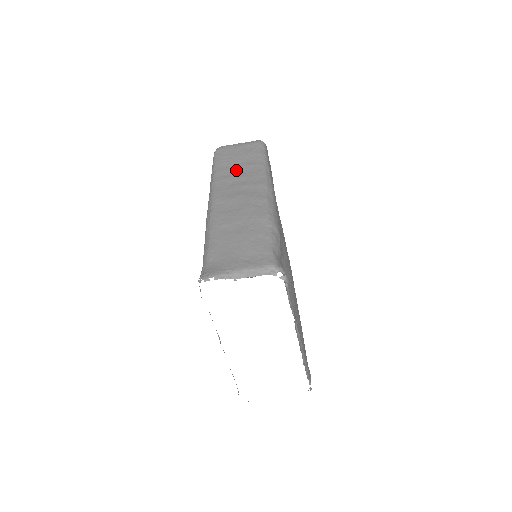
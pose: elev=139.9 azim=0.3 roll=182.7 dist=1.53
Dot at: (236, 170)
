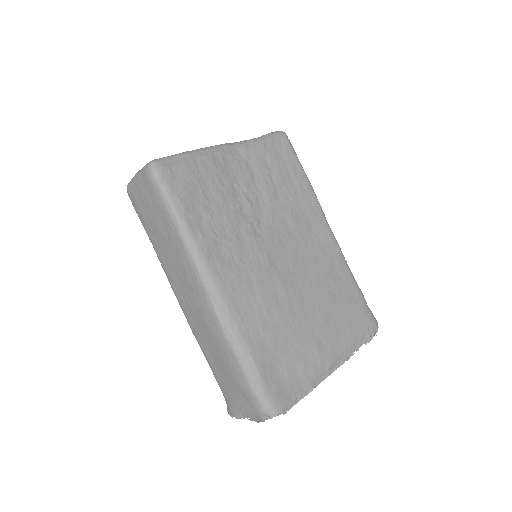
Dot at: (165, 248)
